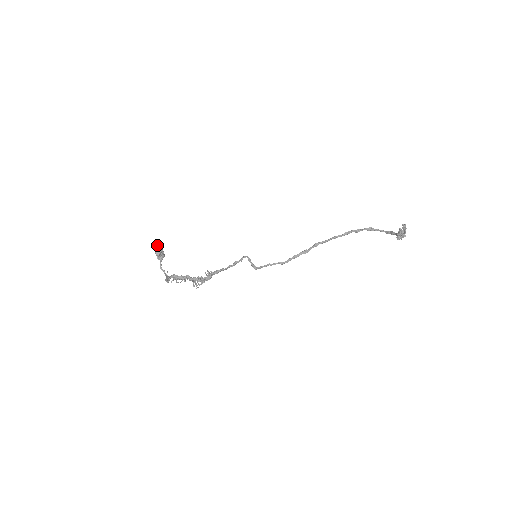
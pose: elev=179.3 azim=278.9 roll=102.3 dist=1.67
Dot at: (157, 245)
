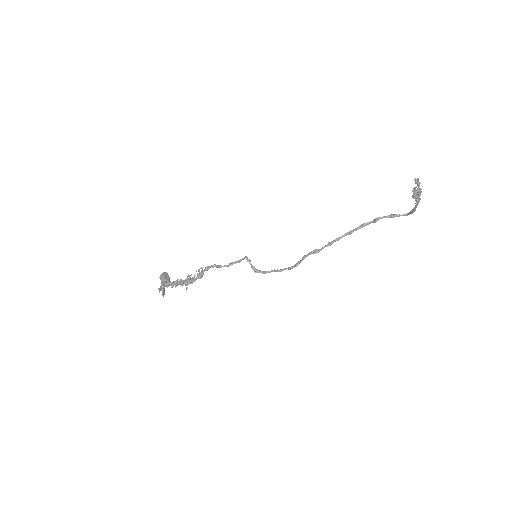
Dot at: (164, 272)
